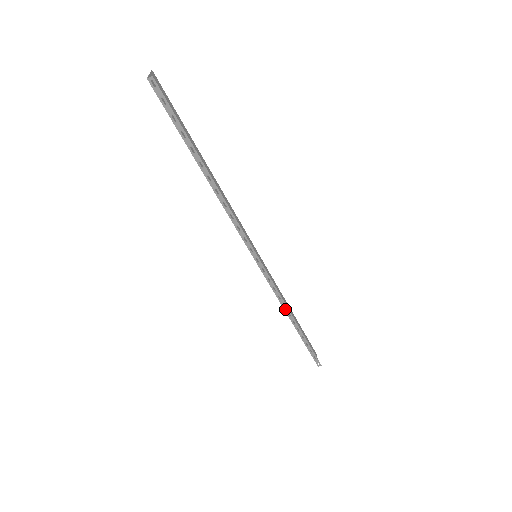
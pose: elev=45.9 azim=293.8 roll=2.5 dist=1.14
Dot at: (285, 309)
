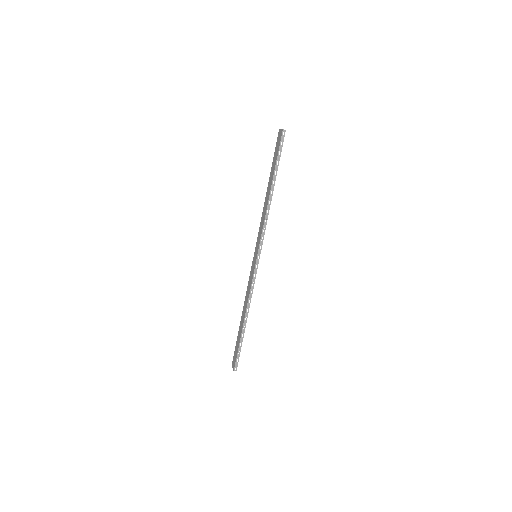
Dot at: (248, 304)
